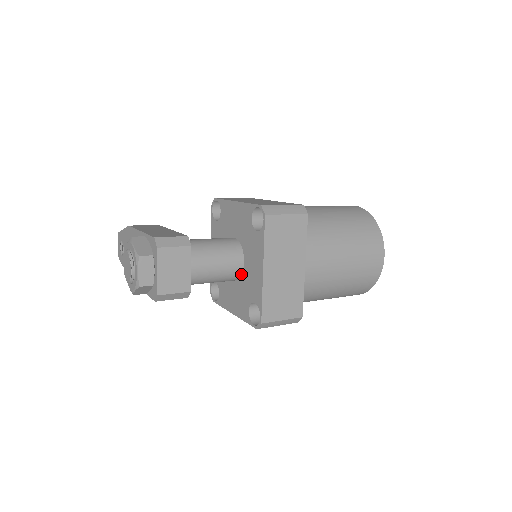
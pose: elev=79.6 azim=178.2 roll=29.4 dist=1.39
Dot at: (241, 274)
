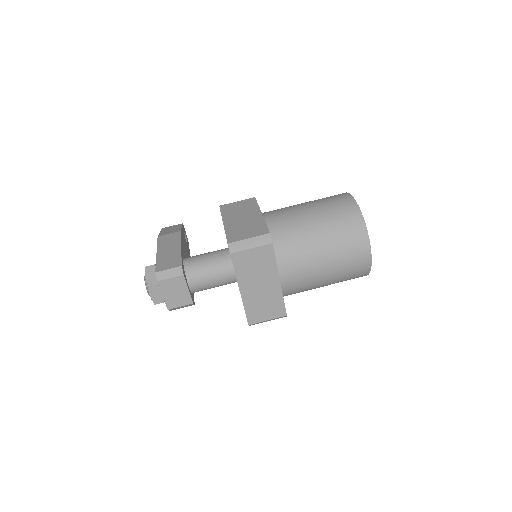
Dot at: occluded
